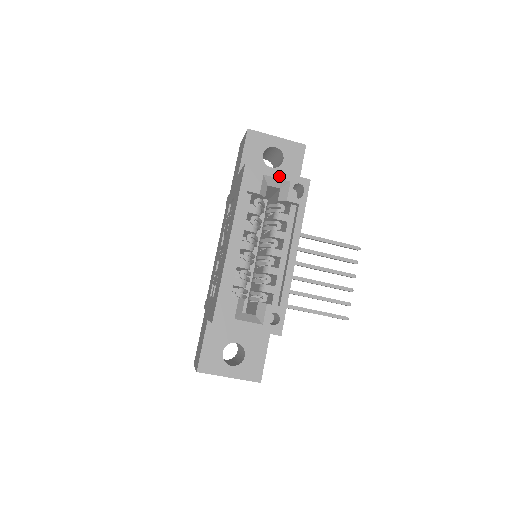
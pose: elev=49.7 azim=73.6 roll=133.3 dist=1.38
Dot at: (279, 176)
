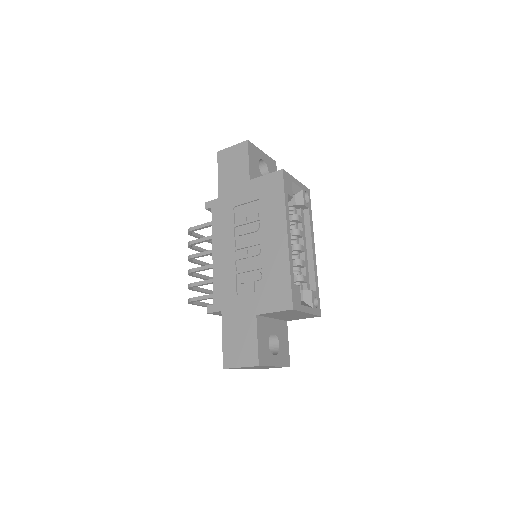
Dot at: (298, 184)
